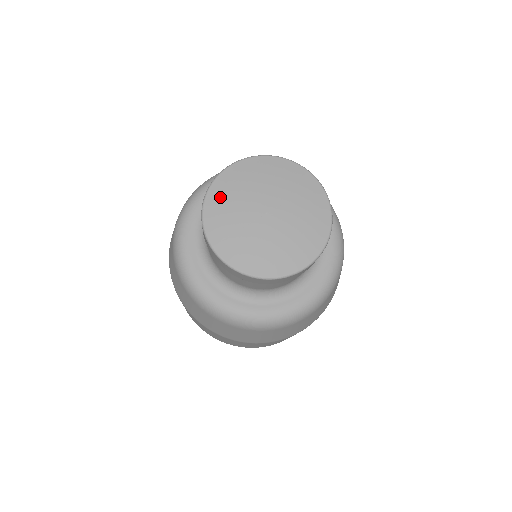
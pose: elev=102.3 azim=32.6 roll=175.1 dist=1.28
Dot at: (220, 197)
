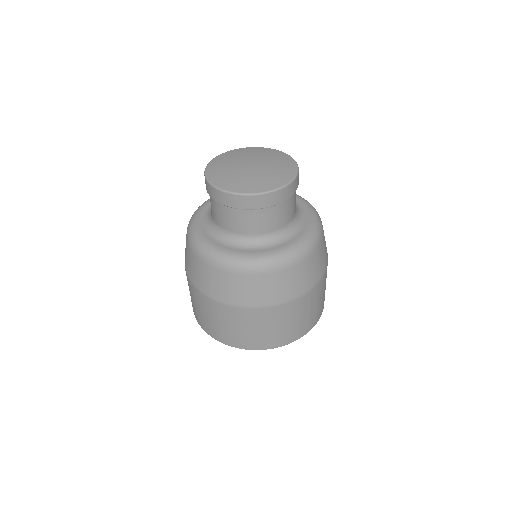
Dot at: (216, 174)
